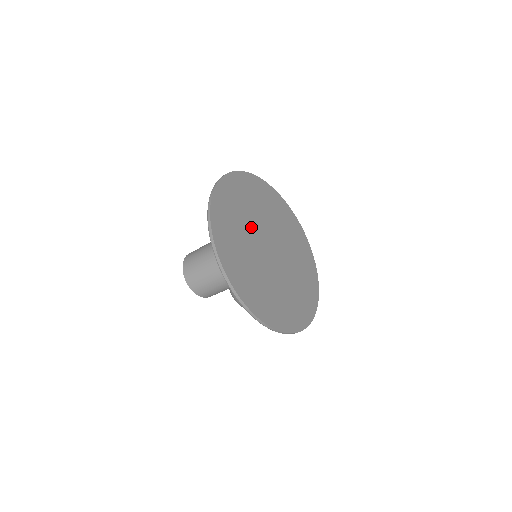
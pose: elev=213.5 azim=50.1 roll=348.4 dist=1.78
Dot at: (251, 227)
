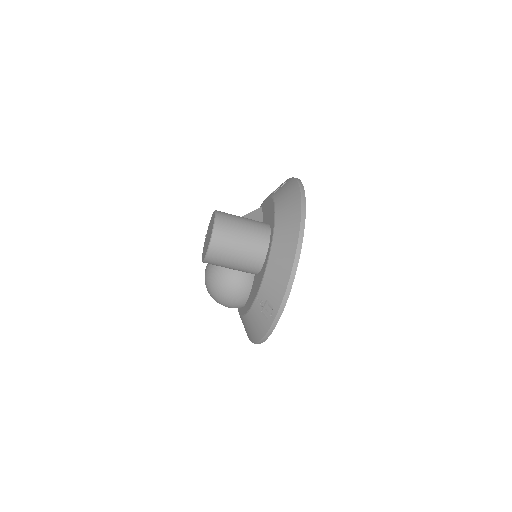
Dot at: occluded
